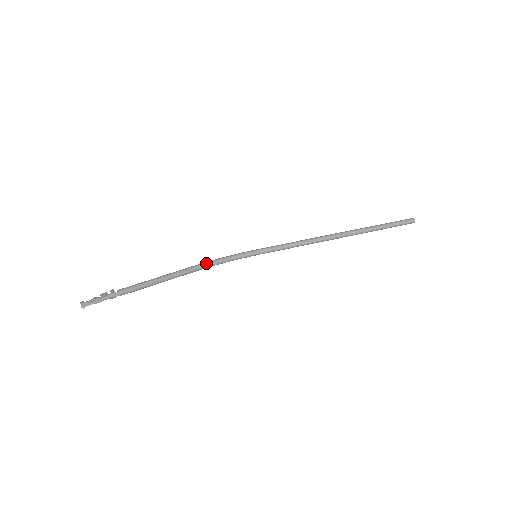
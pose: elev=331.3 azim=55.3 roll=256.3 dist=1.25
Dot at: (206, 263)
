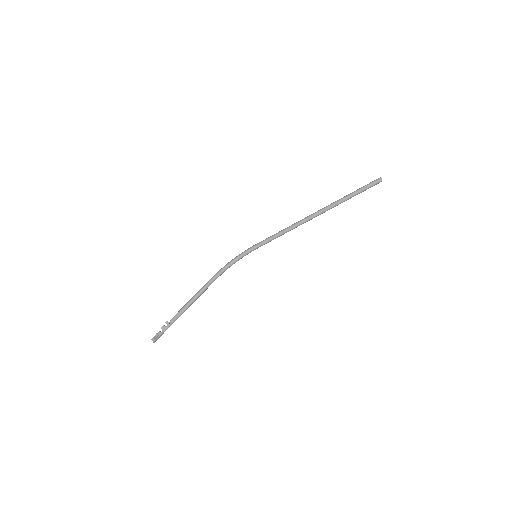
Dot at: (220, 273)
